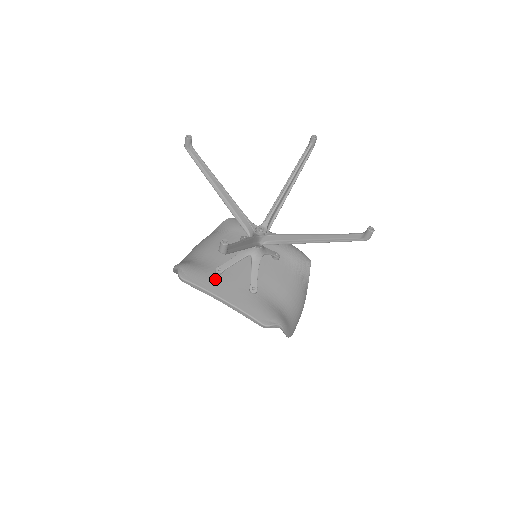
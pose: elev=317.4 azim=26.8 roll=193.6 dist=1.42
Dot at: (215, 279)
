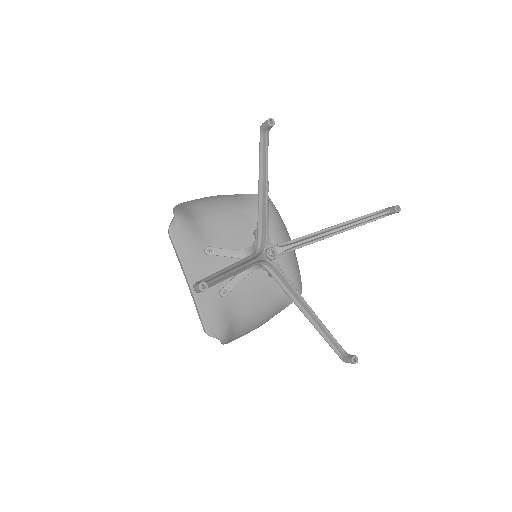
Dot at: (198, 257)
